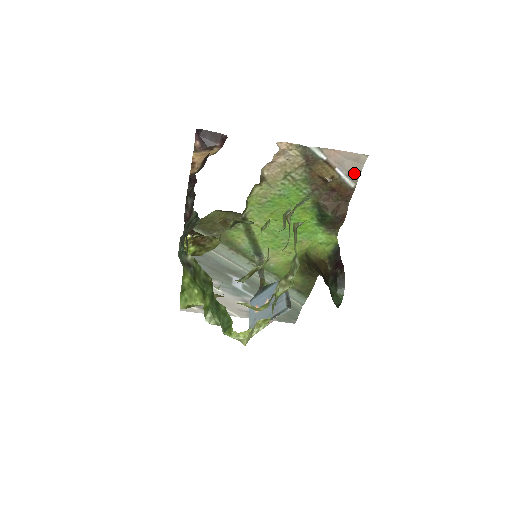
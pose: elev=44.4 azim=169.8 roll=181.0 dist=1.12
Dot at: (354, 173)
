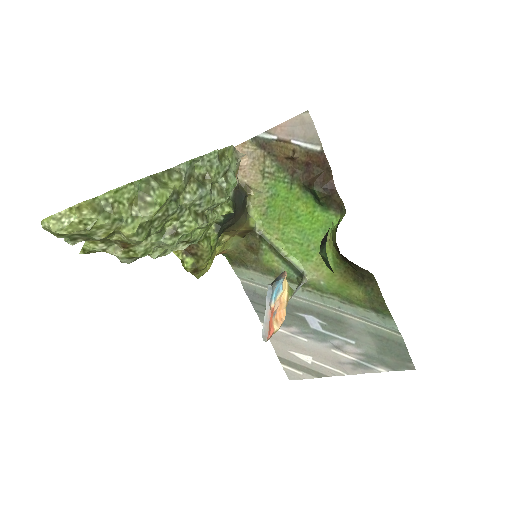
Dot at: (311, 136)
